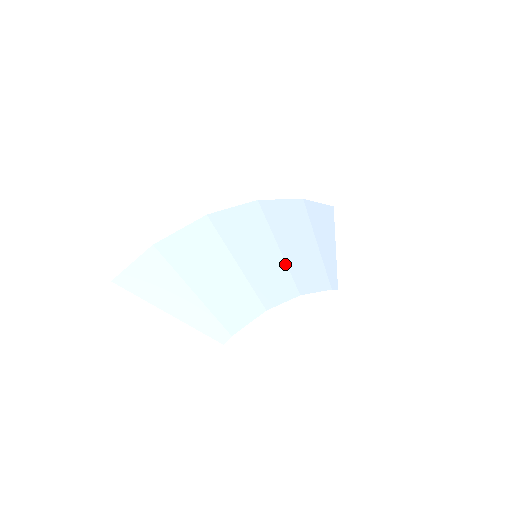
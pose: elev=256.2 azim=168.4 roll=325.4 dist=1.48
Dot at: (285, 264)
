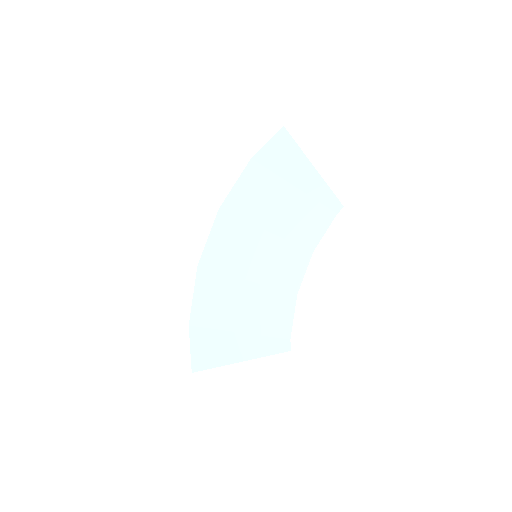
Dot at: (280, 239)
